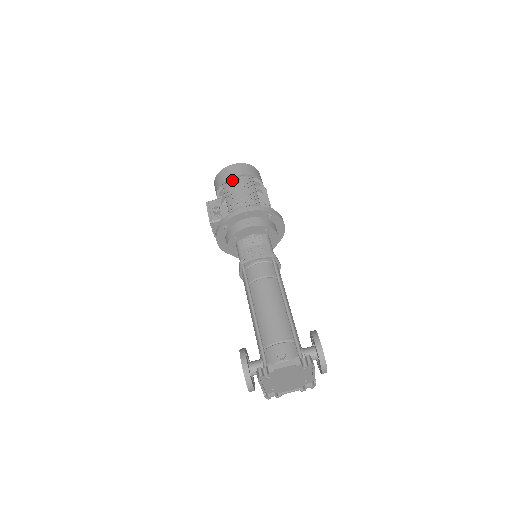
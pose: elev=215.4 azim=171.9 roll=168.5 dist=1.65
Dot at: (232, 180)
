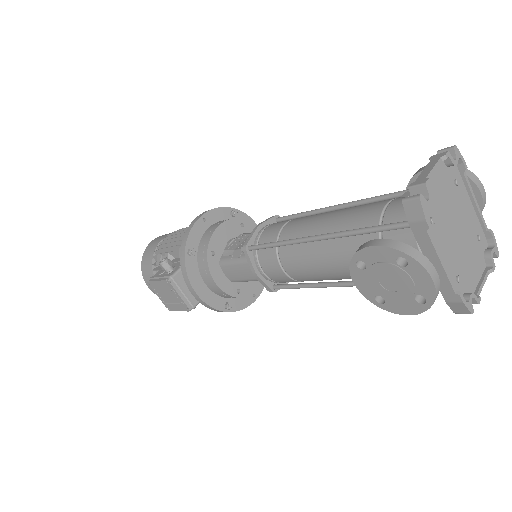
Dot at: occluded
